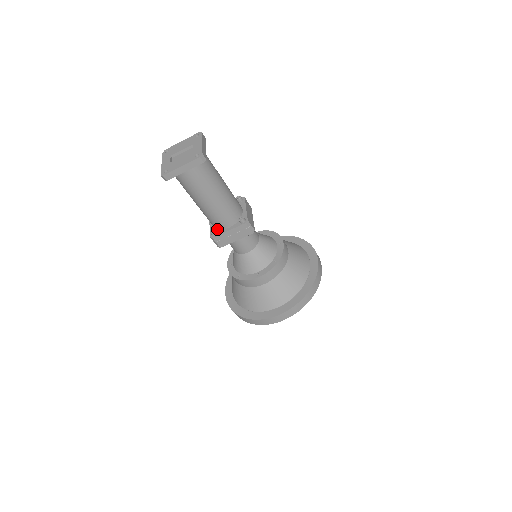
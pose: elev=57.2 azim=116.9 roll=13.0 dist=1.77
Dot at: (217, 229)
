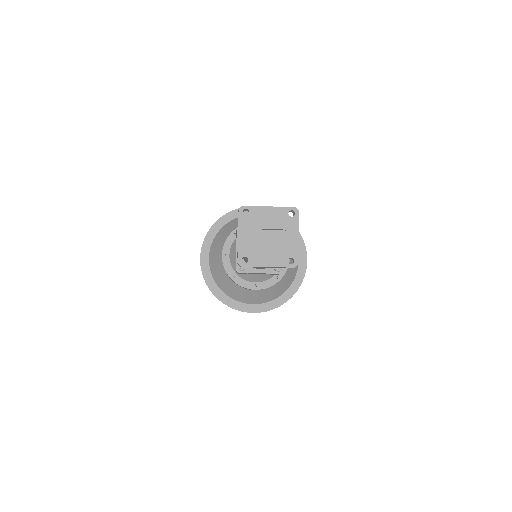
Dot at: (246, 262)
